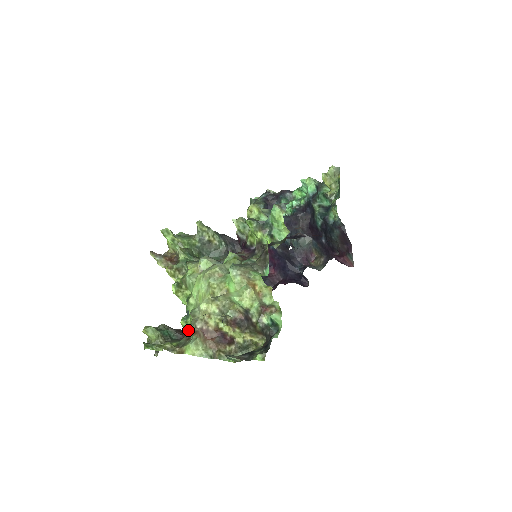
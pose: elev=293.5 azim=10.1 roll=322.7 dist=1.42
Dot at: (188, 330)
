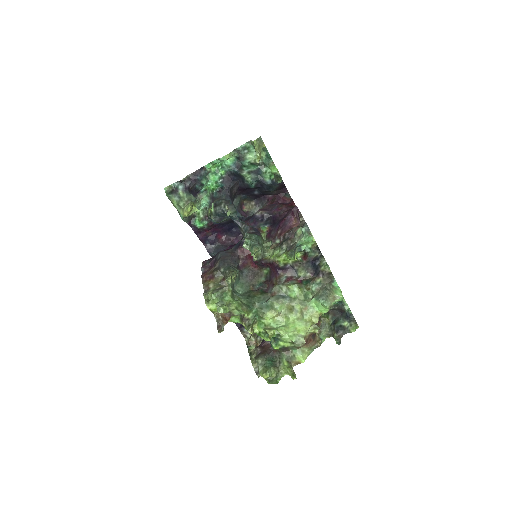
Dot at: (286, 348)
